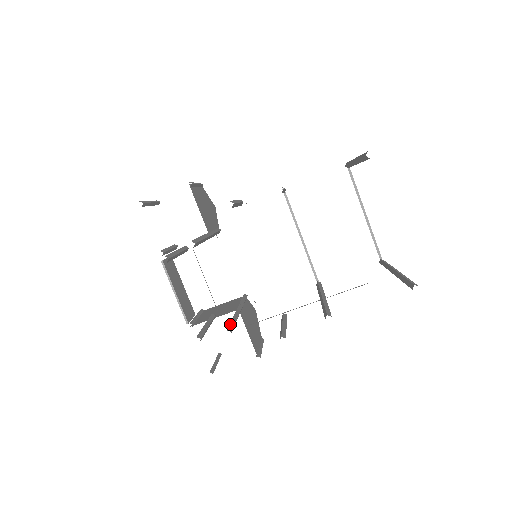
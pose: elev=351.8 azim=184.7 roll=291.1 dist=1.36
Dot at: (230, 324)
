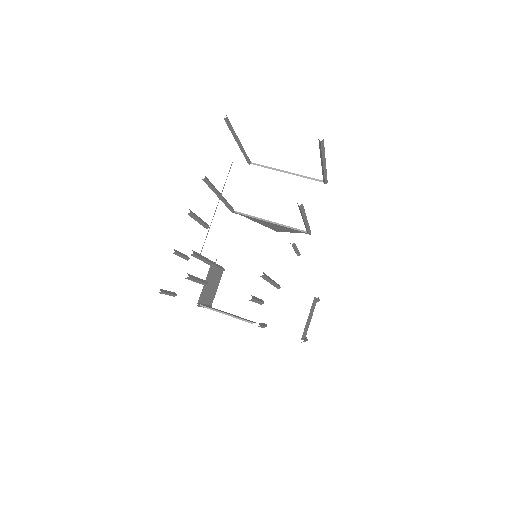
Dot at: occluded
